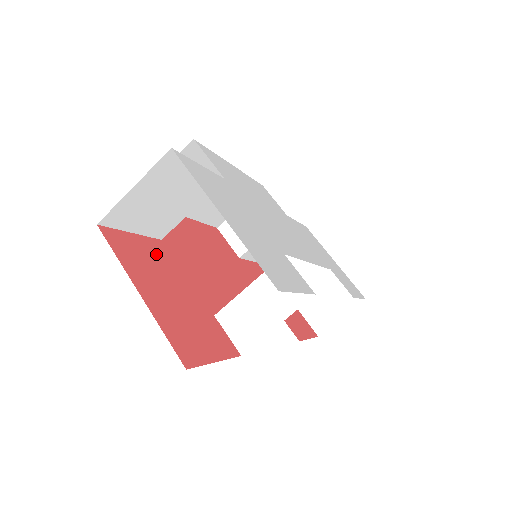
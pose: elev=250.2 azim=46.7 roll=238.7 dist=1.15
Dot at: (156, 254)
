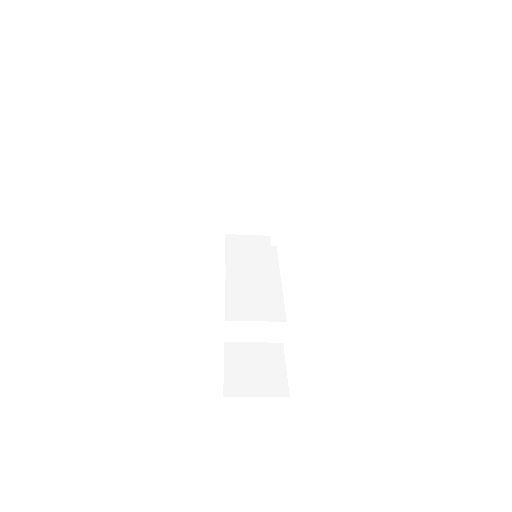
Dot at: occluded
